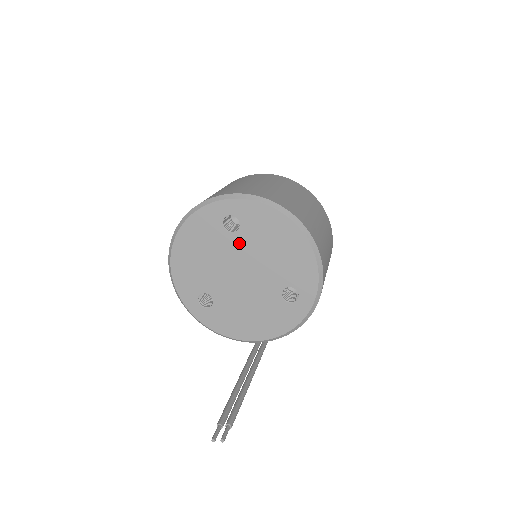
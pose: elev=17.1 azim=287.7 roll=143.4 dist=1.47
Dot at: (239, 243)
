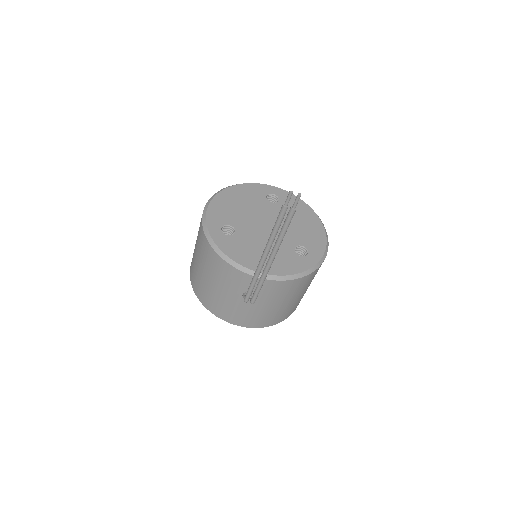
Dot at: (274, 209)
